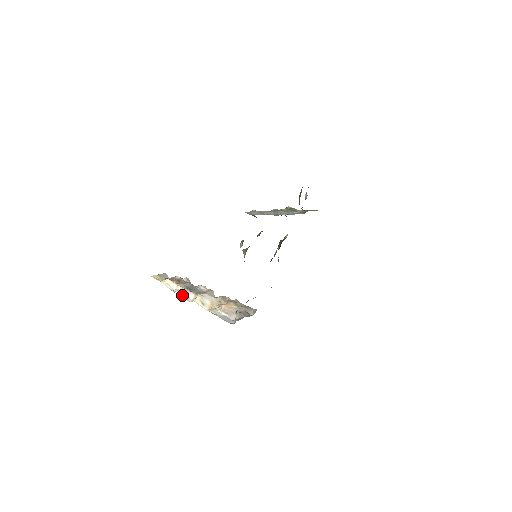
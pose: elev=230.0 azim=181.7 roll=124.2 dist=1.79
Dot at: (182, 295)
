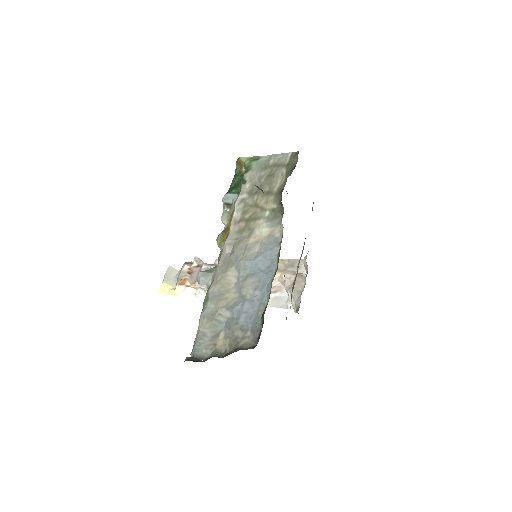
Dot at: occluded
